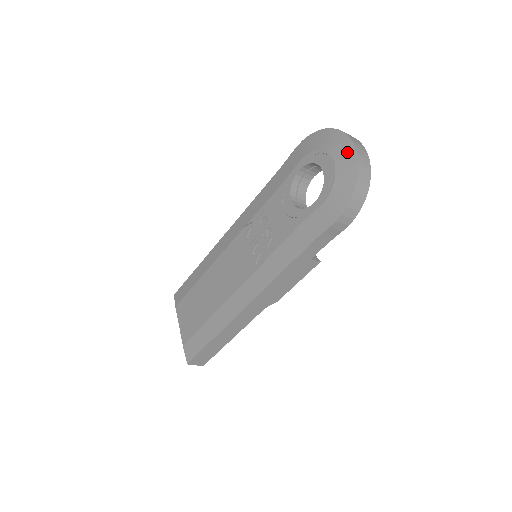
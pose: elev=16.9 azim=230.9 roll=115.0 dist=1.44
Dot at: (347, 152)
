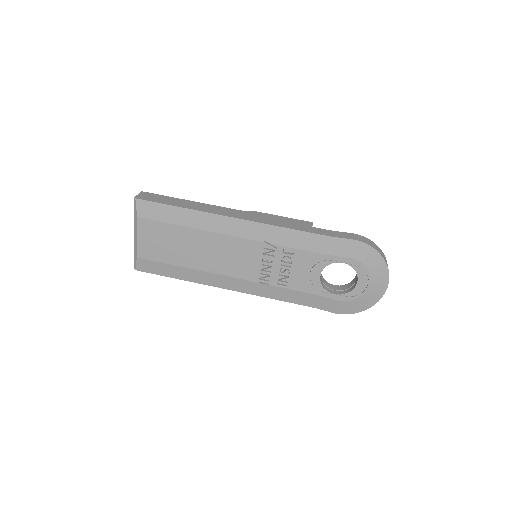
Dot at: (379, 291)
